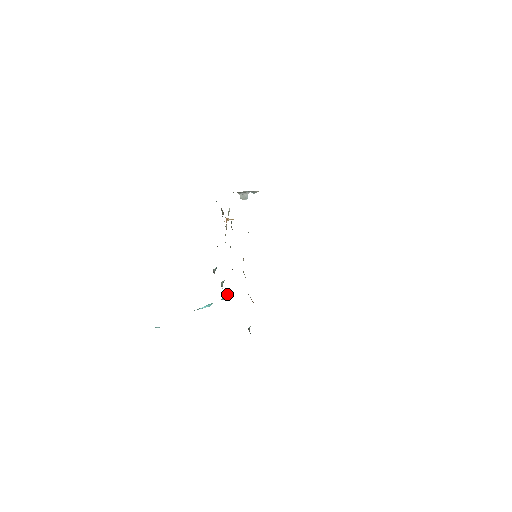
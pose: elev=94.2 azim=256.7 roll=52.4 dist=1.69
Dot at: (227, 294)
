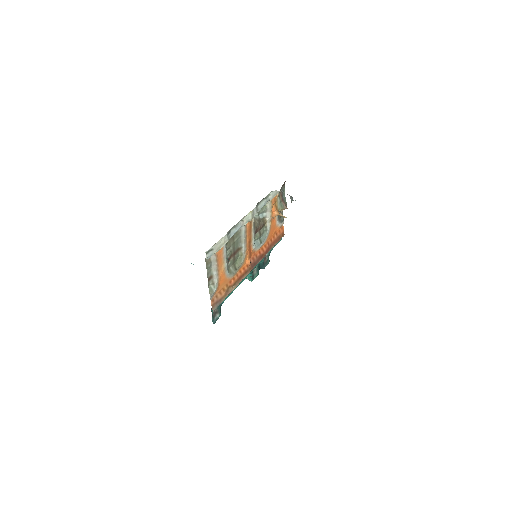
Dot at: (251, 277)
